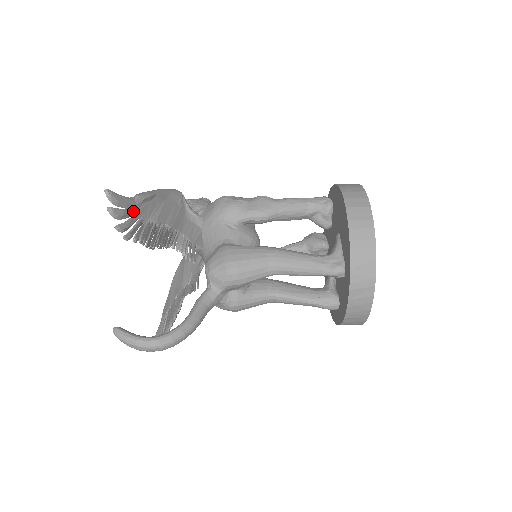
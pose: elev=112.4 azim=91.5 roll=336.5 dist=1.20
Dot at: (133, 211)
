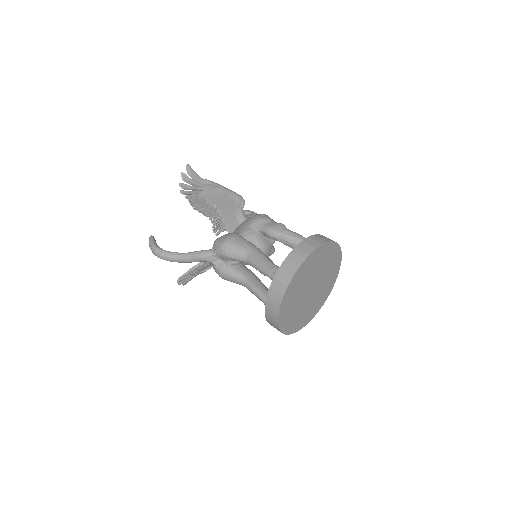
Dot at: (197, 184)
